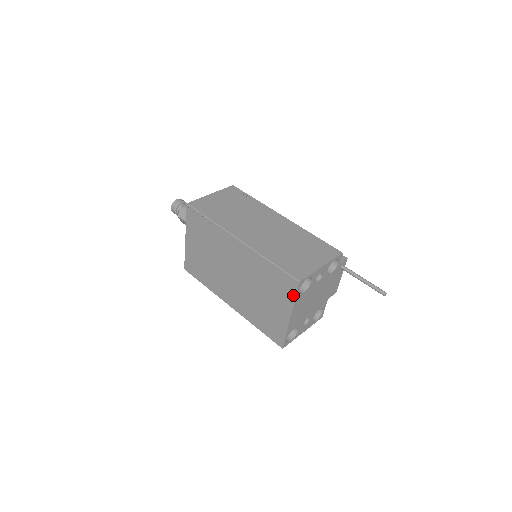
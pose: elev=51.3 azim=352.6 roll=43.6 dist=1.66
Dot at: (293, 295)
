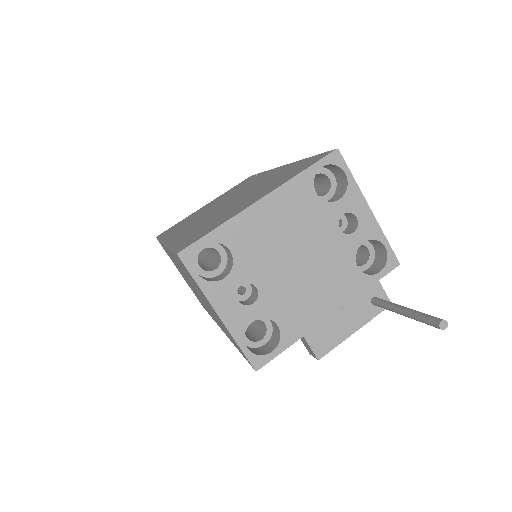
Dot at: (305, 168)
